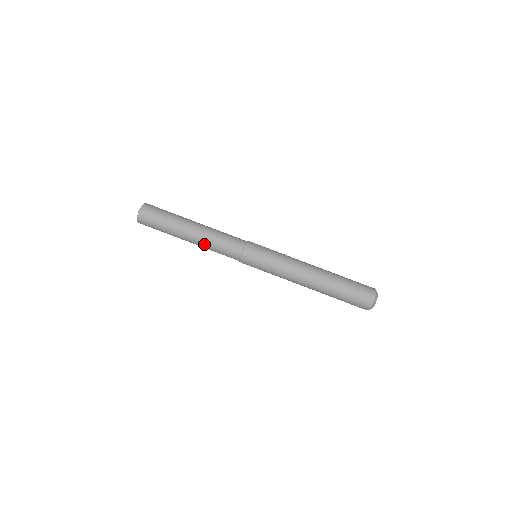
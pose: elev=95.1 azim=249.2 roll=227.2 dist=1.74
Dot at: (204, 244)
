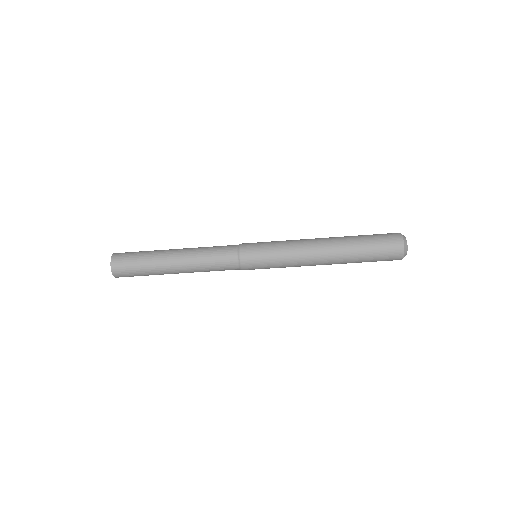
Dot at: (196, 271)
